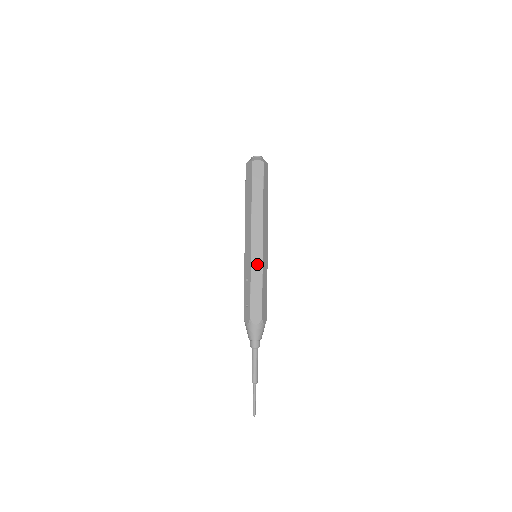
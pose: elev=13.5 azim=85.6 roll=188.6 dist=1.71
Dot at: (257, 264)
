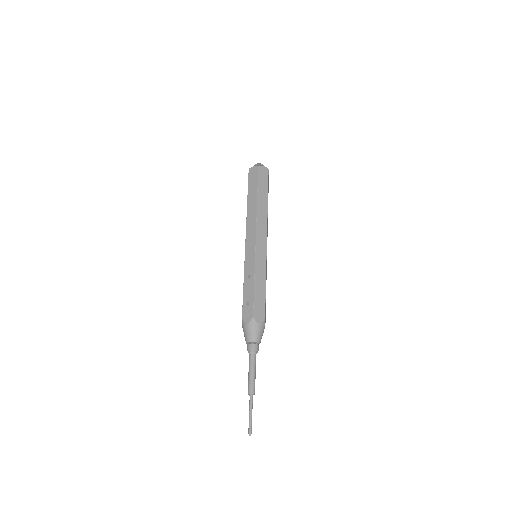
Dot at: (261, 261)
